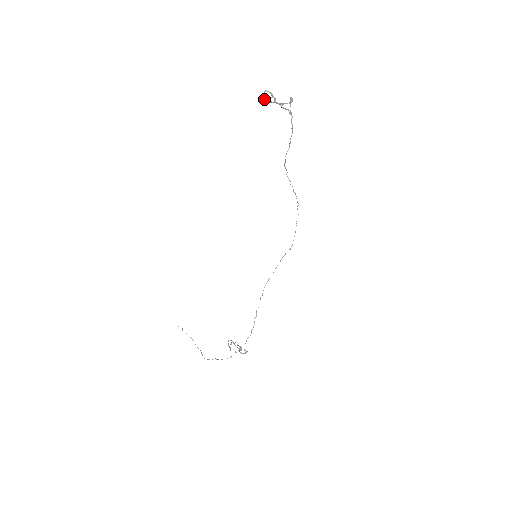
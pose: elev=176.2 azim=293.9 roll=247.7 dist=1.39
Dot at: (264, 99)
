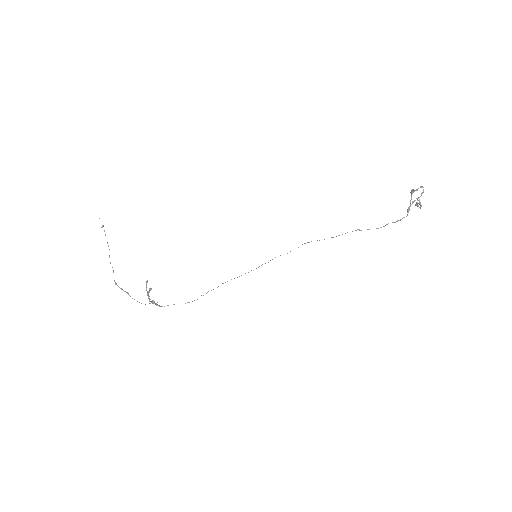
Dot at: (416, 190)
